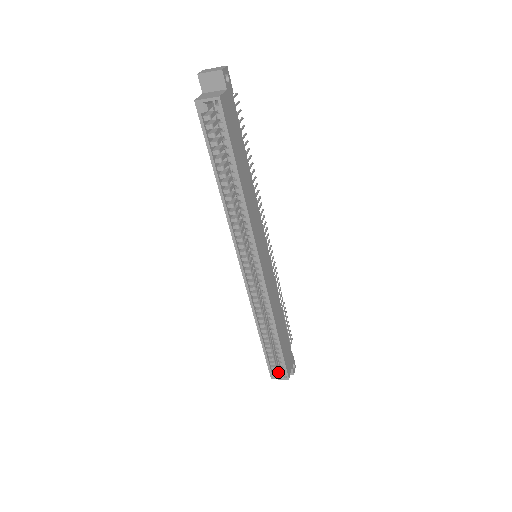
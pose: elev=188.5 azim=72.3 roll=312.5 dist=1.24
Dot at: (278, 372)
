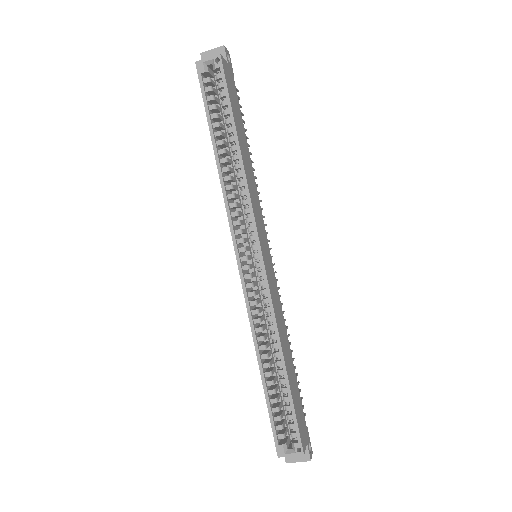
Dot at: (287, 446)
